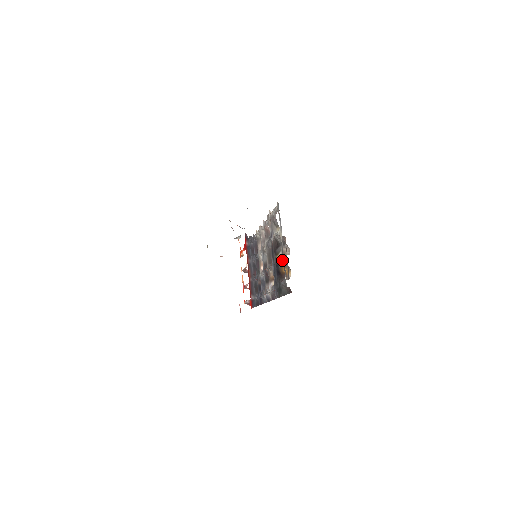
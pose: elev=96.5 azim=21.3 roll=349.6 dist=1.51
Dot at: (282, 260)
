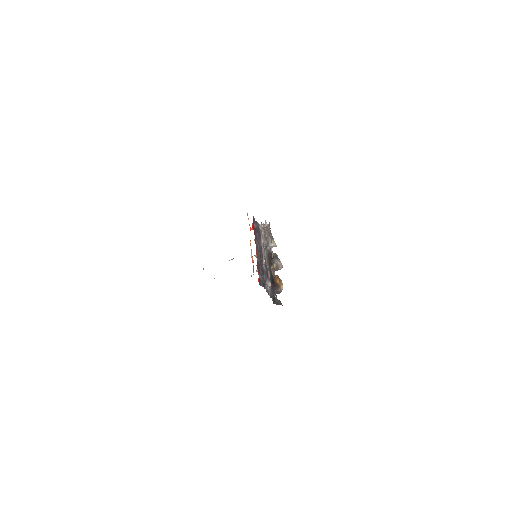
Dot at: occluded
